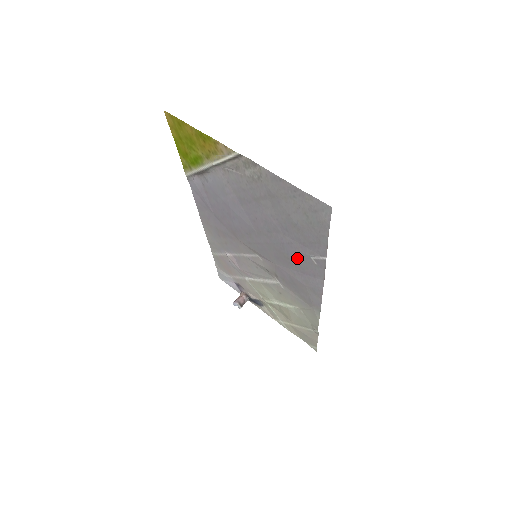
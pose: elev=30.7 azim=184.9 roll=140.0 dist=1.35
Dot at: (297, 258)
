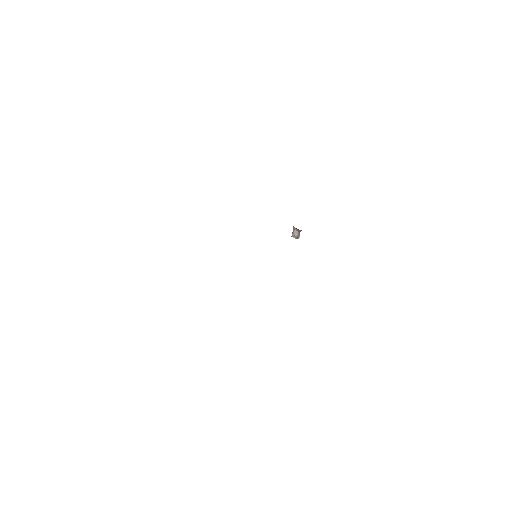
Dot at: occluded
